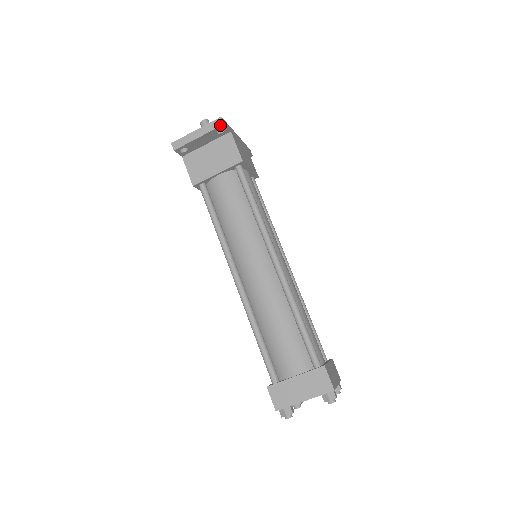
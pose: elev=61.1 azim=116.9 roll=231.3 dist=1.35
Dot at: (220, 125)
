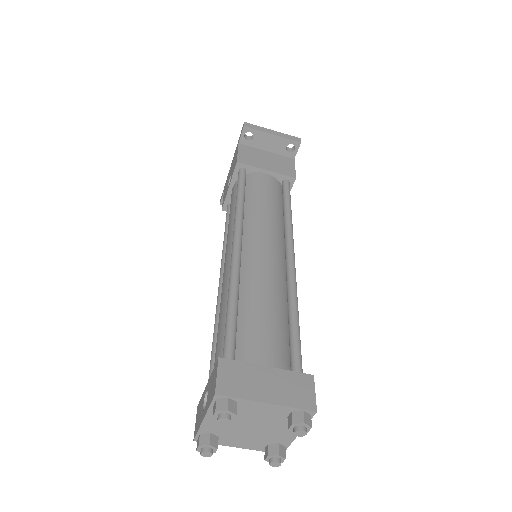
Dot at: (297, 141)
